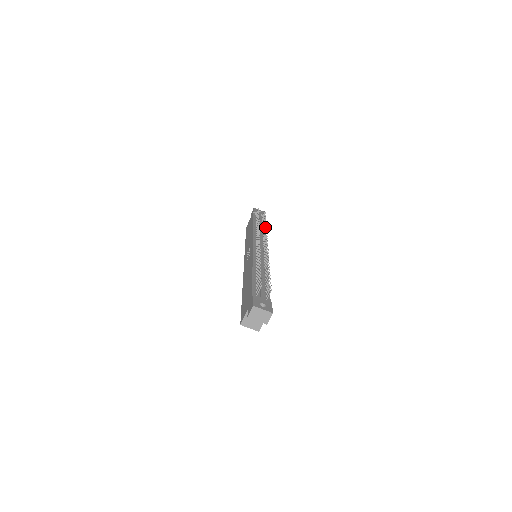
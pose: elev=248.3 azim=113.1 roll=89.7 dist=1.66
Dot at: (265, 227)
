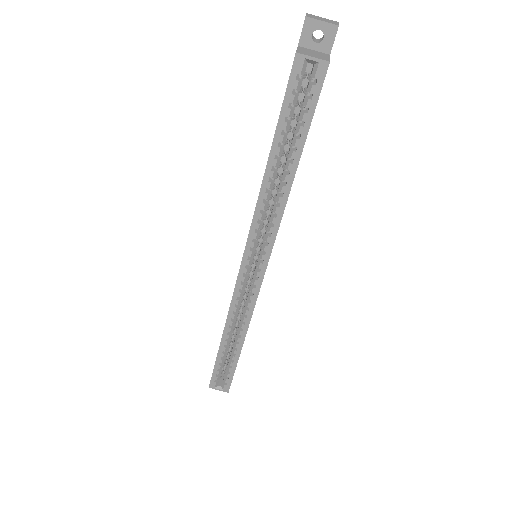
Dot at: occluded
